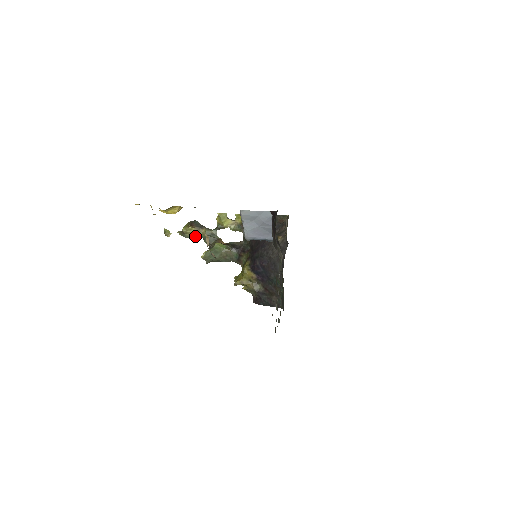
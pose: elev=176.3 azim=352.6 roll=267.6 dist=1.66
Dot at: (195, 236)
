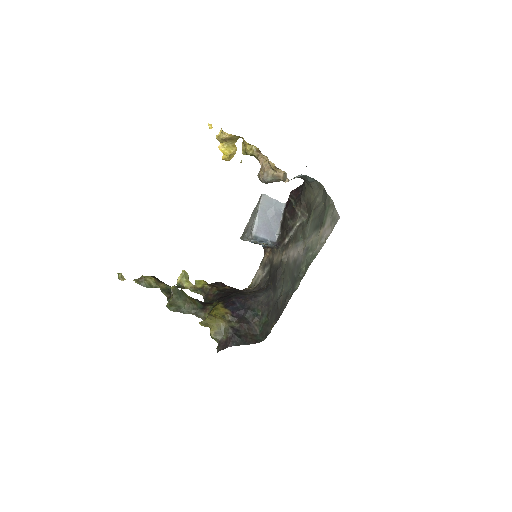
Dot at: (153, 287)
